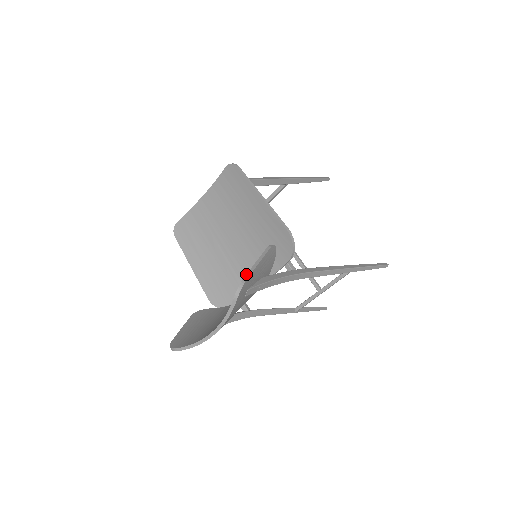
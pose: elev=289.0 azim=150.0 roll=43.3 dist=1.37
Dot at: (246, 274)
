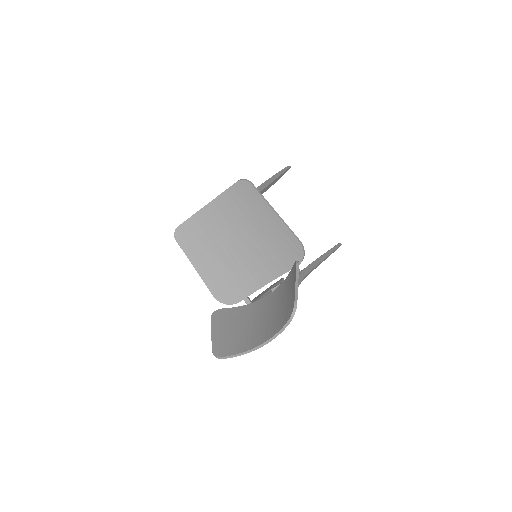
Dot at: (295, 296)
